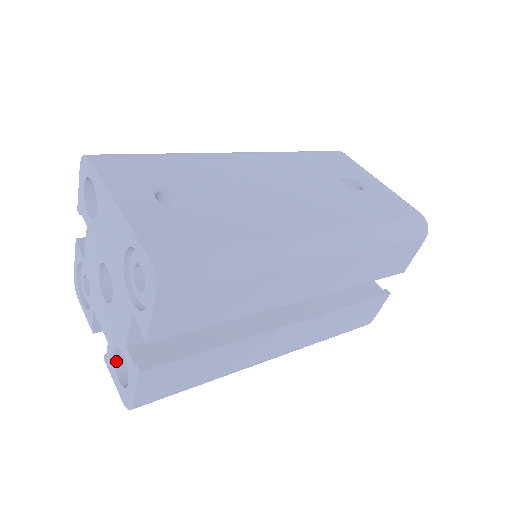
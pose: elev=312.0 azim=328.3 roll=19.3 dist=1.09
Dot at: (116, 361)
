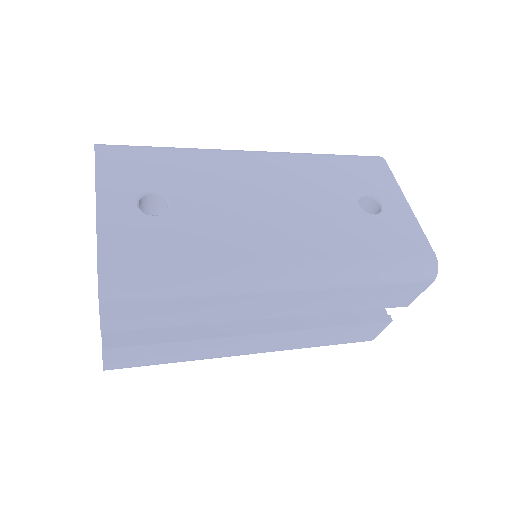
Dot at: occluded
